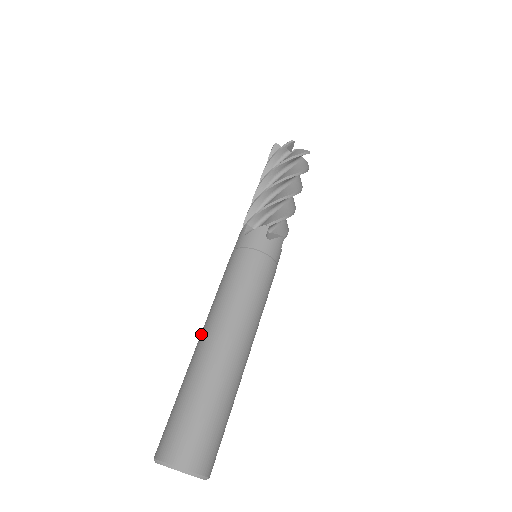
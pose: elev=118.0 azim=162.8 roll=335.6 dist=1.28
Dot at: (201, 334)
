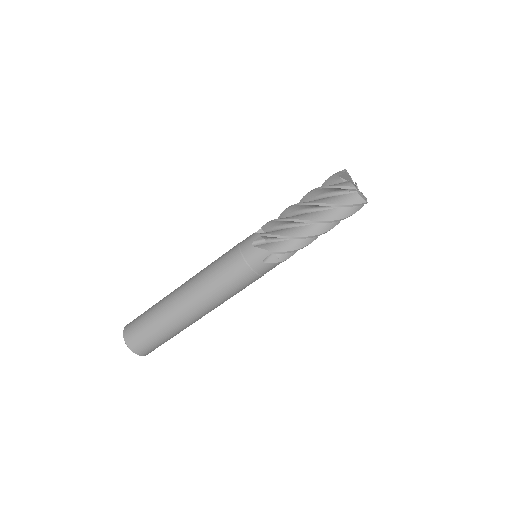
Dot at: (188, 304)
